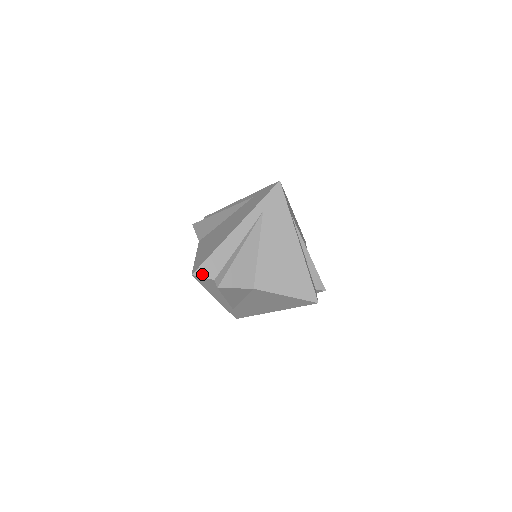
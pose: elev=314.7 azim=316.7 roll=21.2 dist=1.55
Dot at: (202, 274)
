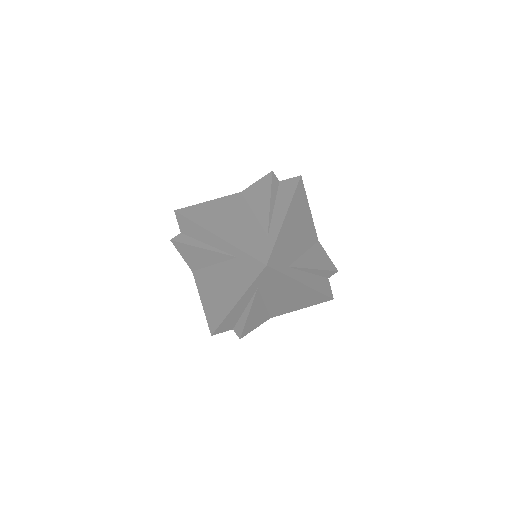
Dot at: (220, 332)
